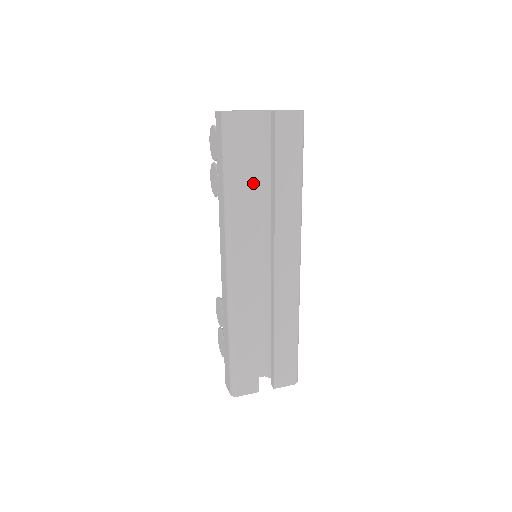
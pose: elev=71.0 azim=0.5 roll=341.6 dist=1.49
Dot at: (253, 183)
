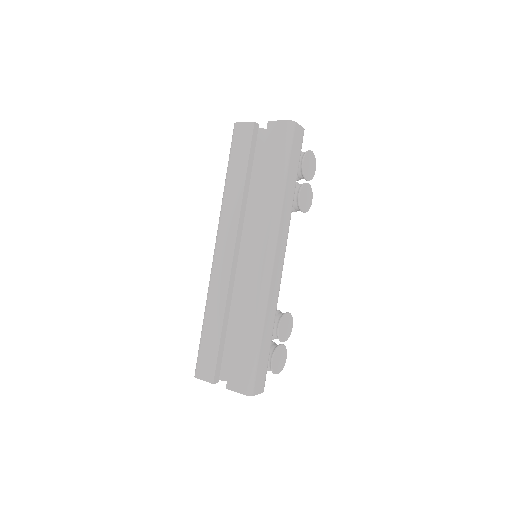
Dot at: (243, 178)
